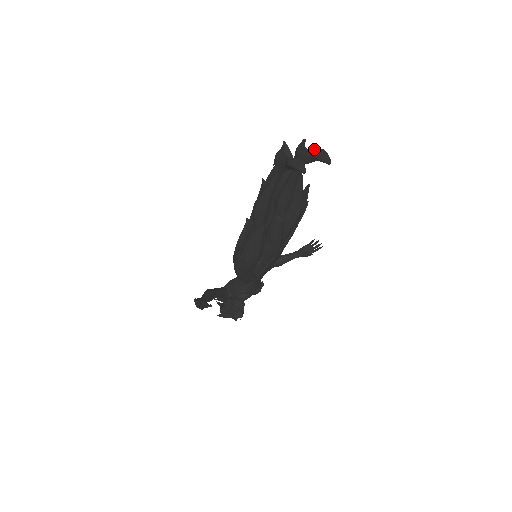
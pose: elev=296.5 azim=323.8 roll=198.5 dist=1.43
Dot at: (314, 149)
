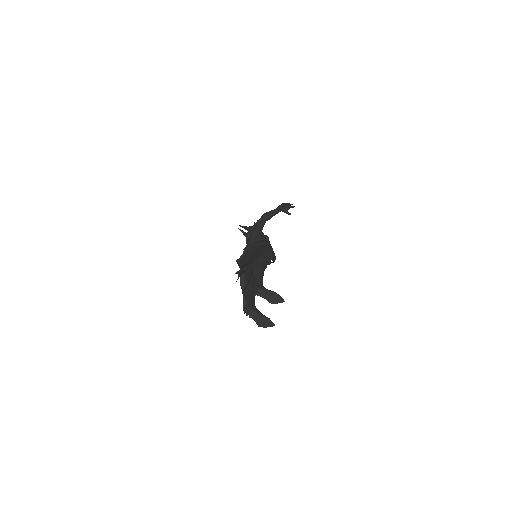
Dot at: (265, 292)
